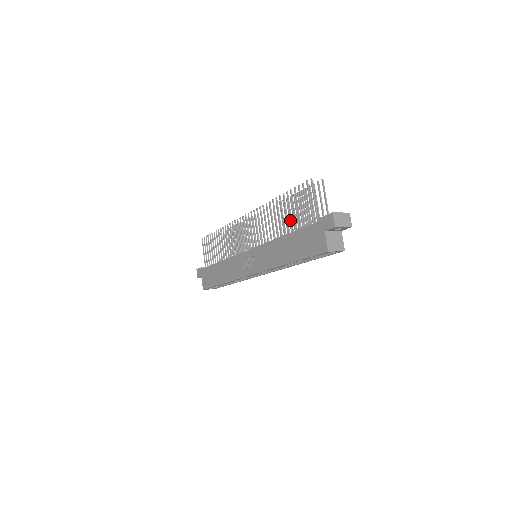
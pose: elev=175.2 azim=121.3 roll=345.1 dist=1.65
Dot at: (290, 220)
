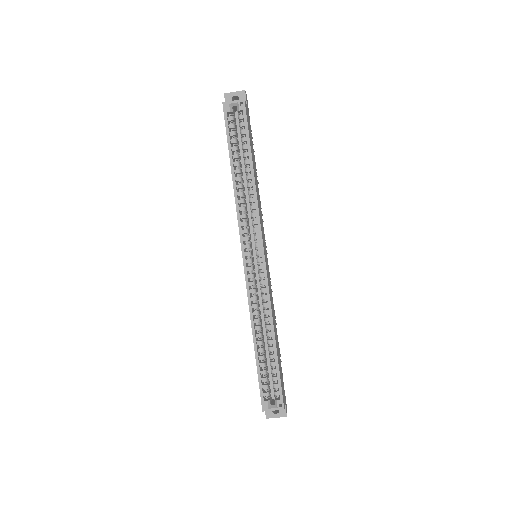
Dot at: occluded
